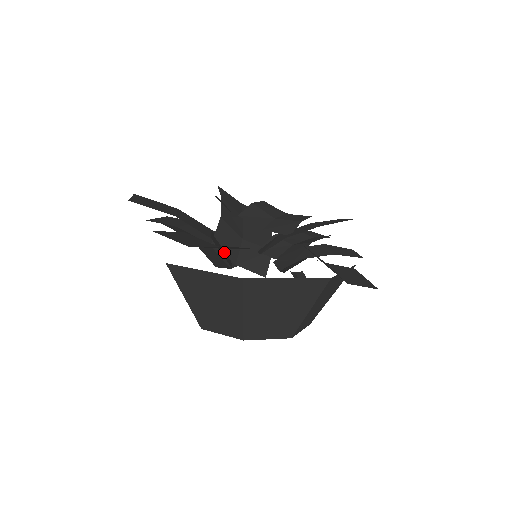
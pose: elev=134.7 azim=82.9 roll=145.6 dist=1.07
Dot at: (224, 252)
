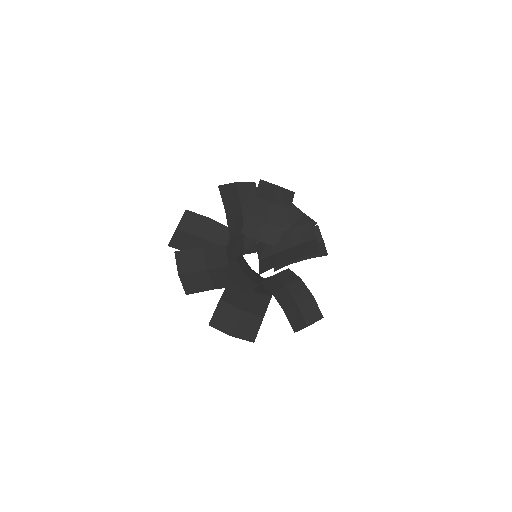
Dot at: (236, 257)
